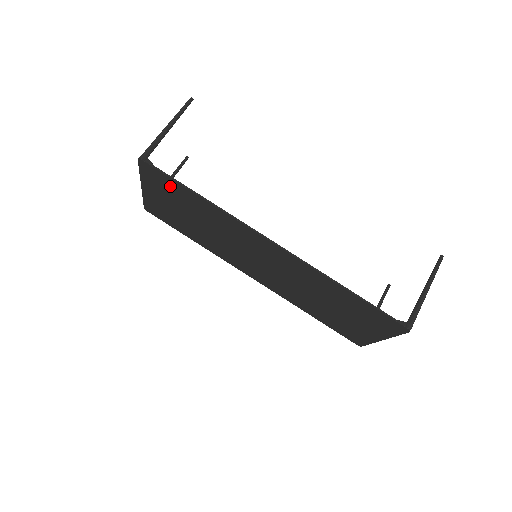
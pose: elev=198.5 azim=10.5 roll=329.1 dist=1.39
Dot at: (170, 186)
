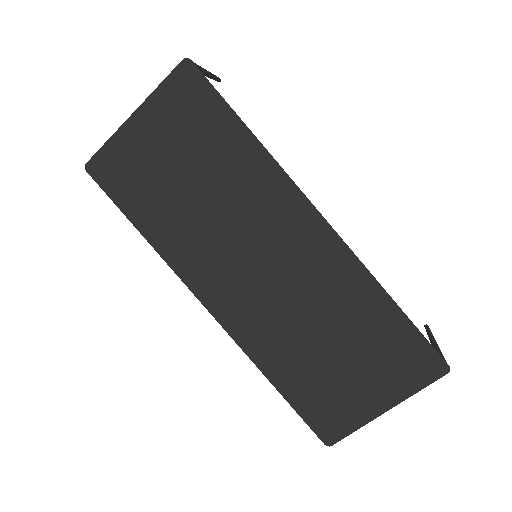
Dot at: (203, 111)
